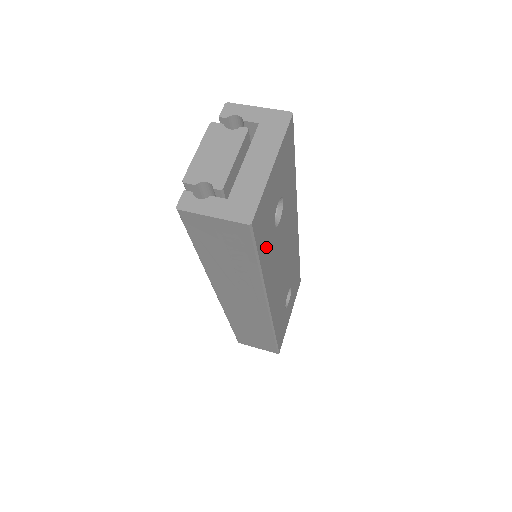
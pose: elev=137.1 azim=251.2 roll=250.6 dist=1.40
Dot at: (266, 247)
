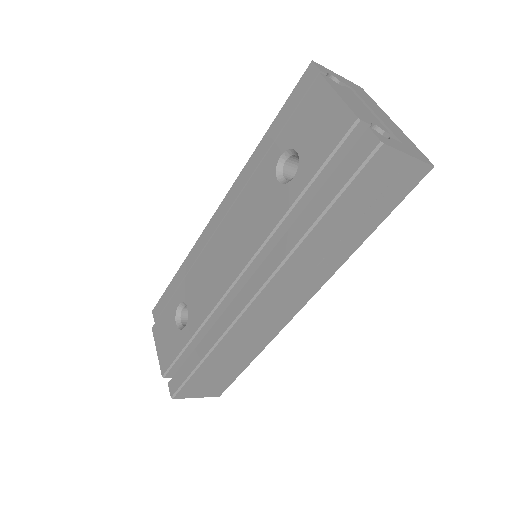
Dot at: occluded
